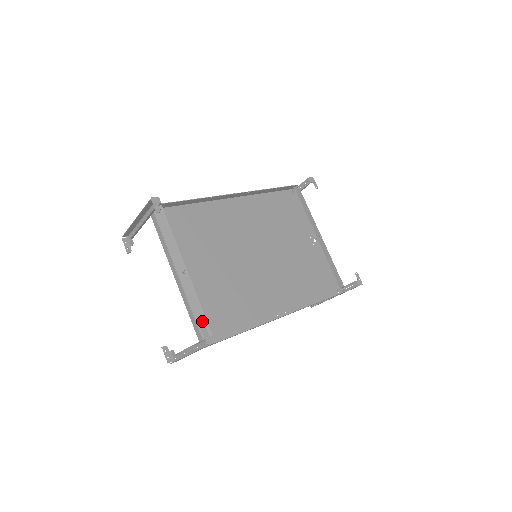
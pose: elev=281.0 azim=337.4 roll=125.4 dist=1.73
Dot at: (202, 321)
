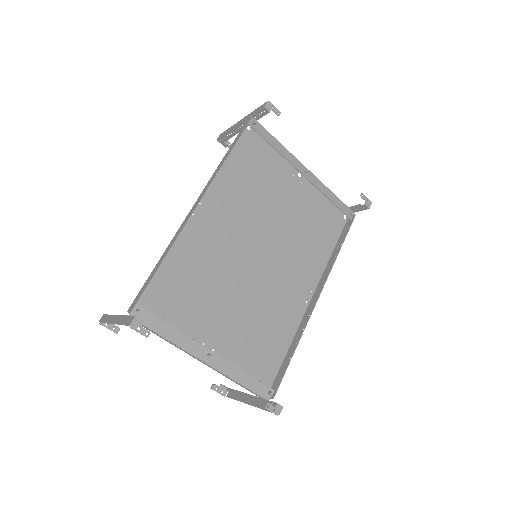
Dot at: (253, 383)
